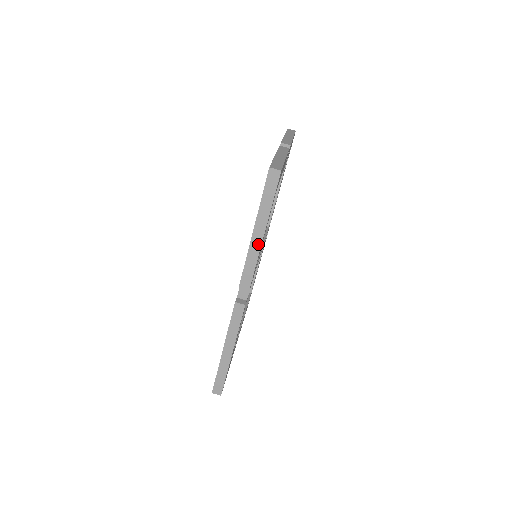
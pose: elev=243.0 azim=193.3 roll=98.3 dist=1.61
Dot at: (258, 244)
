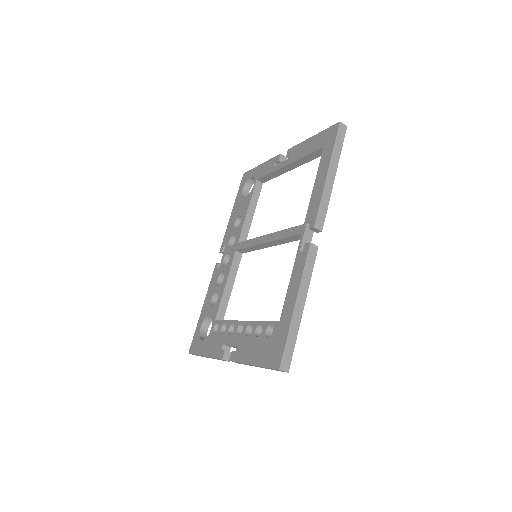
Dot at: (331, 184)
